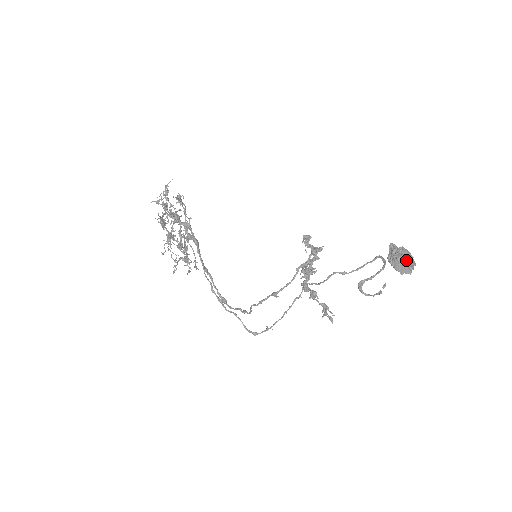
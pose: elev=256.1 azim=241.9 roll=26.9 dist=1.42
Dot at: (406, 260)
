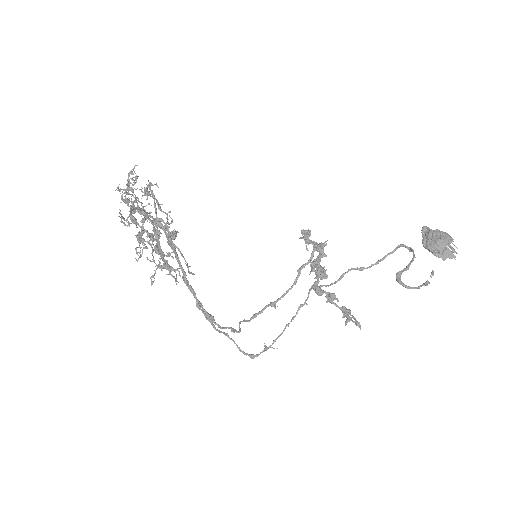
Dot at: (448, 243)
